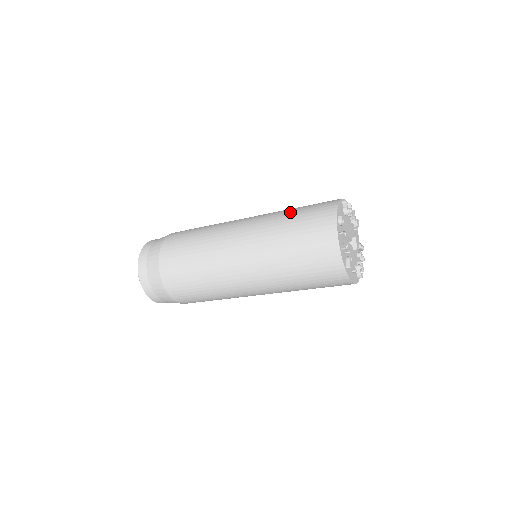
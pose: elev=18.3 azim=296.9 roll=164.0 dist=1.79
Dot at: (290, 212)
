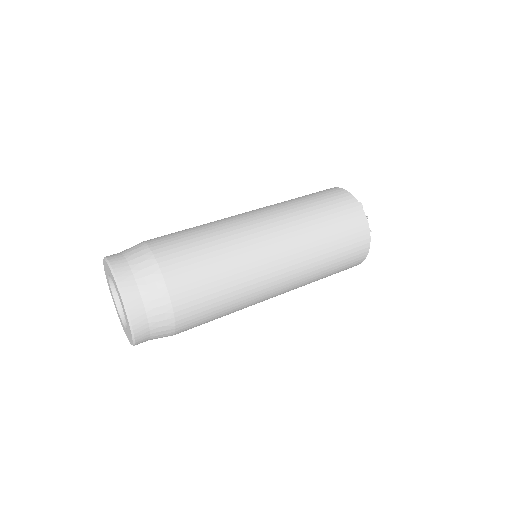
Dot at: (305, 202)
